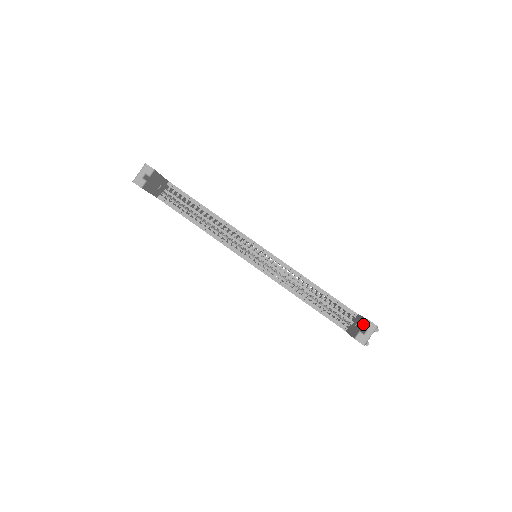
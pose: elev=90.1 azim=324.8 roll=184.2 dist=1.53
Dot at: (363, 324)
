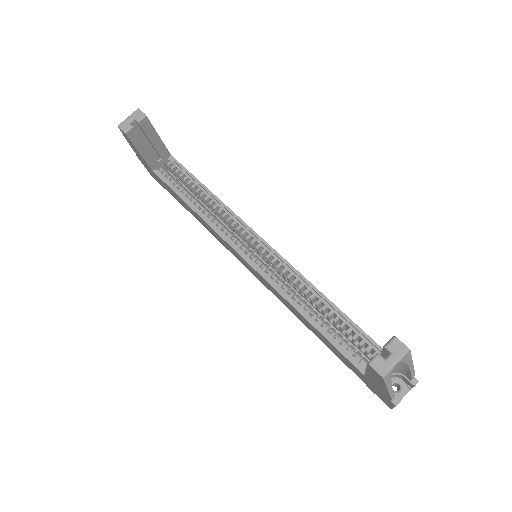
Dot at: (386, 343)
